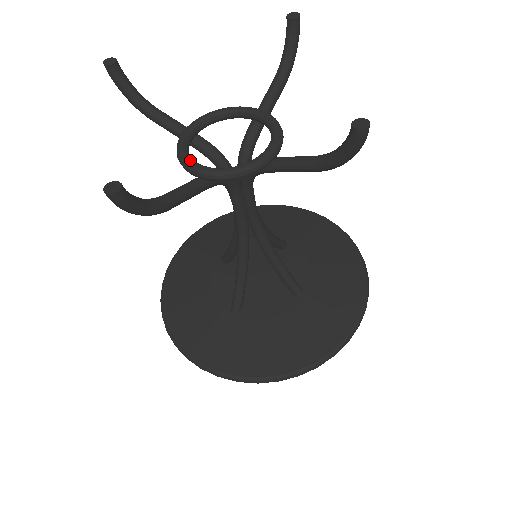
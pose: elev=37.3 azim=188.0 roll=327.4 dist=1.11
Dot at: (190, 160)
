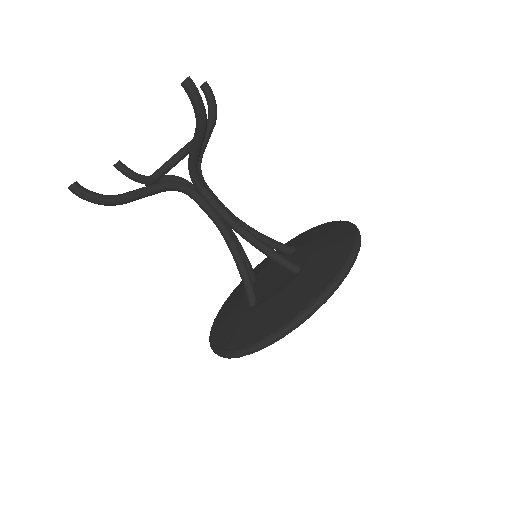
Dot at: occluded
